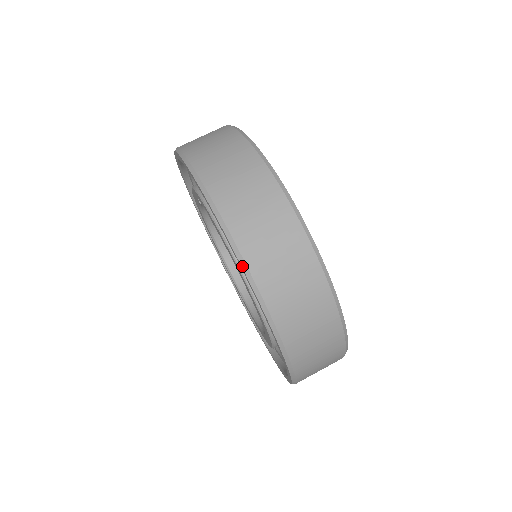
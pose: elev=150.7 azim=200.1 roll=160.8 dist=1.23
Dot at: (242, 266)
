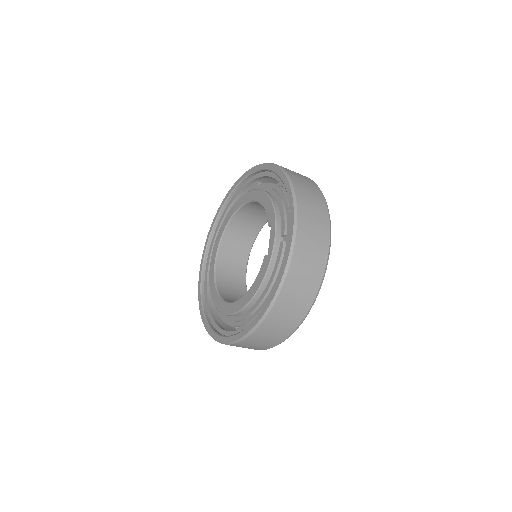
Dot at: (257, 325)
